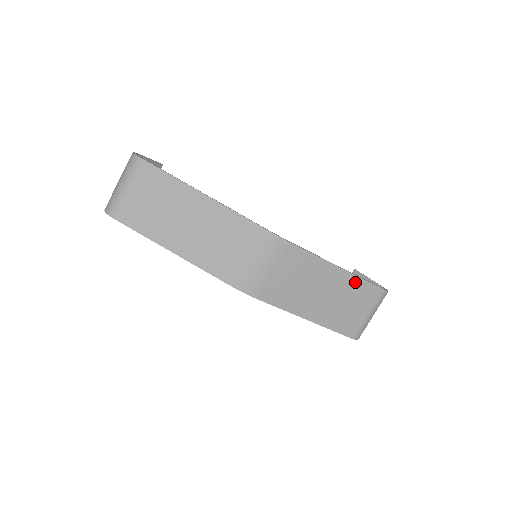
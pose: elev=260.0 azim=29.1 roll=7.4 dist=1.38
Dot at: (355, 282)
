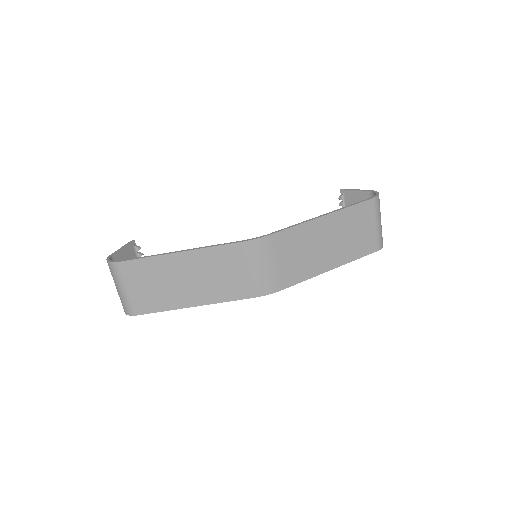
Dot at: (346, 214)
